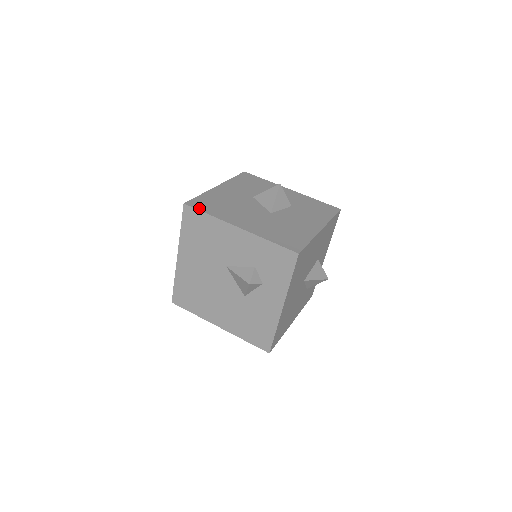
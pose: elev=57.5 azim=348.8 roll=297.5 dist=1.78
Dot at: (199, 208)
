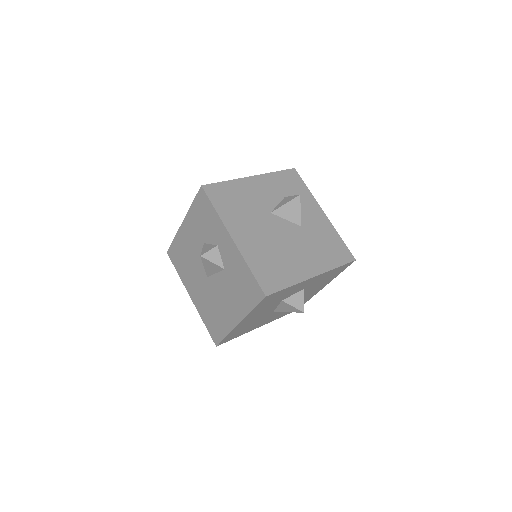
Dot at: (214, 185)
